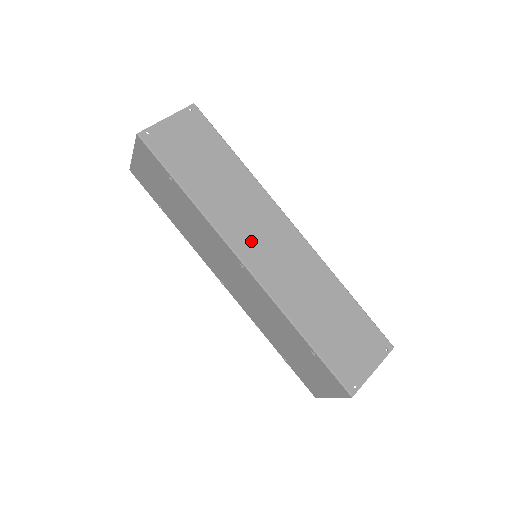
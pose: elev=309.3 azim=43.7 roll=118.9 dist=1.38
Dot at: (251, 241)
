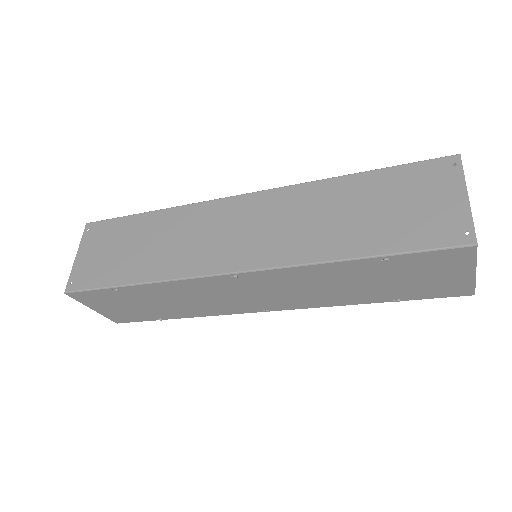
Dot at: (220, 250)
